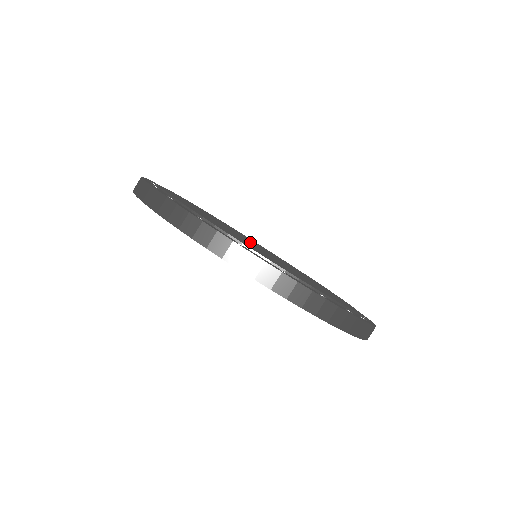
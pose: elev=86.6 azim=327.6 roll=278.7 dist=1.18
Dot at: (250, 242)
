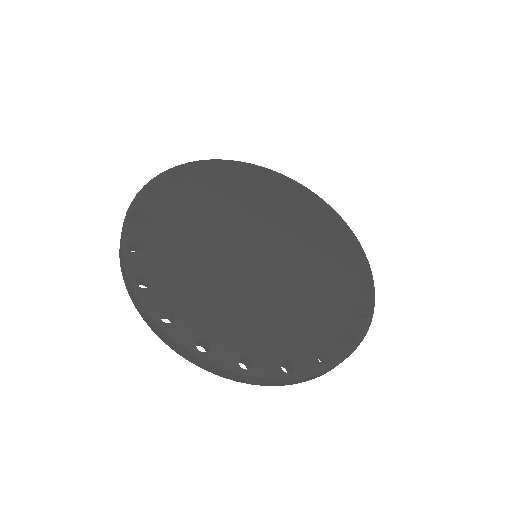
Dot at: (249, 254)
